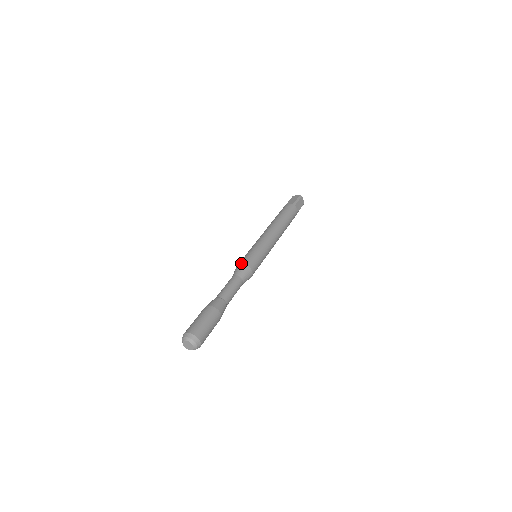
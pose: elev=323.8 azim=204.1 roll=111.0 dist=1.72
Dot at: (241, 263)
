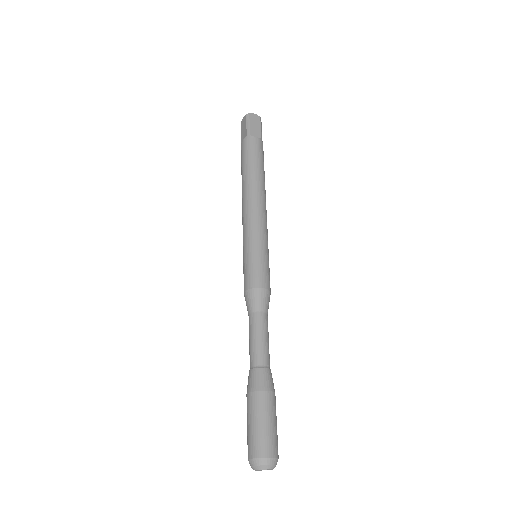
Dot at: (244, 290)
